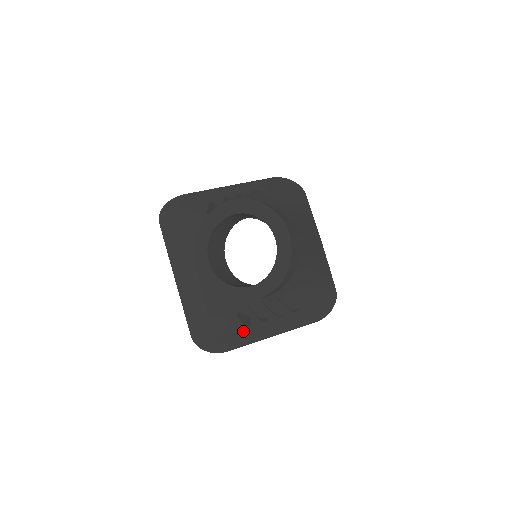
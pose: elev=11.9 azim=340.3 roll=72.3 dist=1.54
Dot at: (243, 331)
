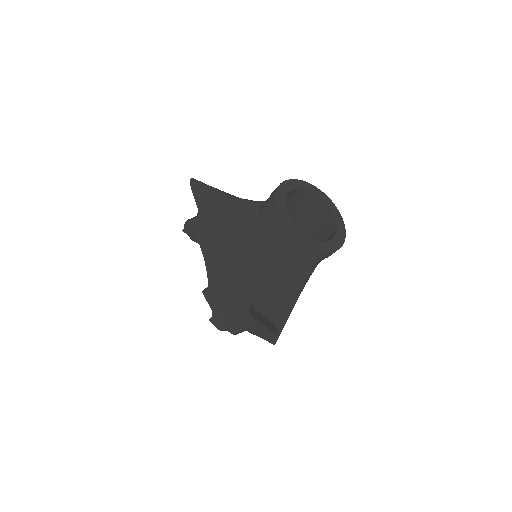
Dot at: (256, 314)
